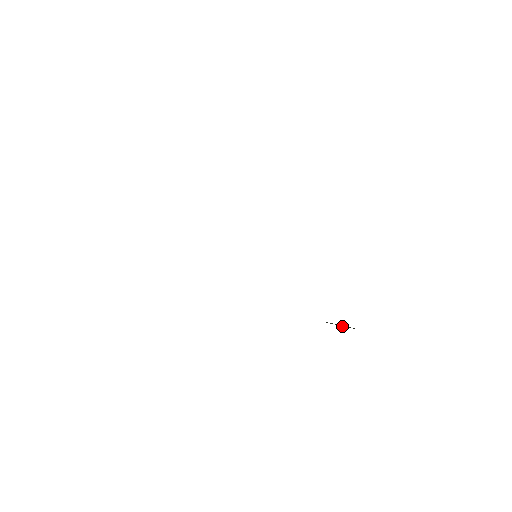
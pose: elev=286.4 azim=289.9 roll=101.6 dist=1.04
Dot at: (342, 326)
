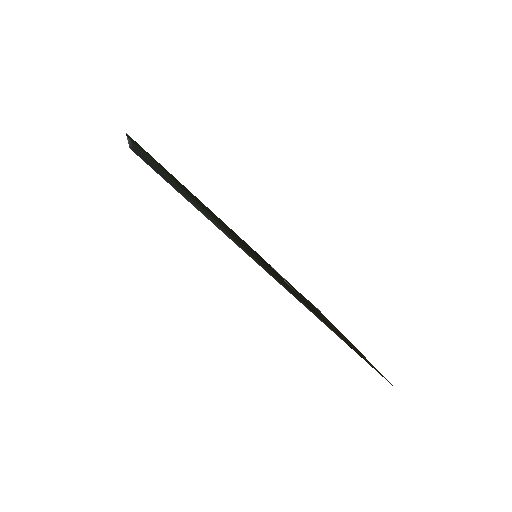
Dot at: occluded
